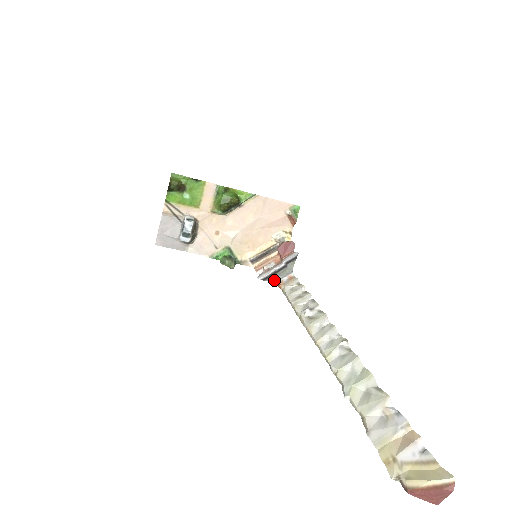
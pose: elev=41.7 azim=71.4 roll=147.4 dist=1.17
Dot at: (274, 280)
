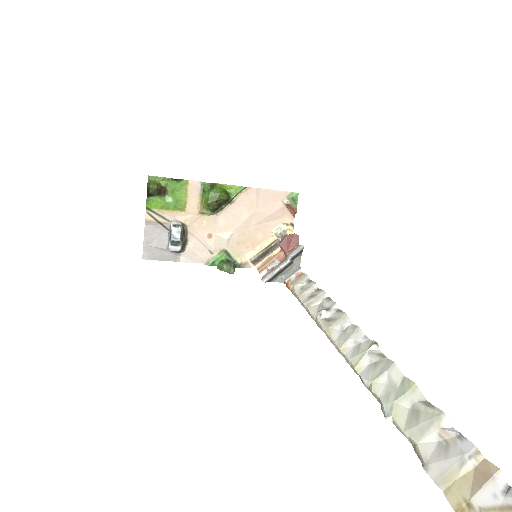
Dot at: (281, 280)
